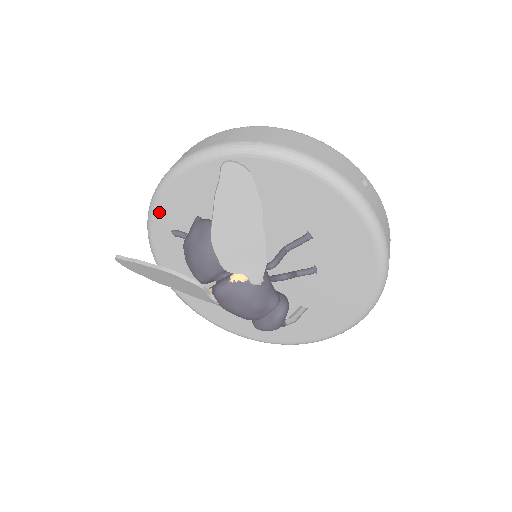
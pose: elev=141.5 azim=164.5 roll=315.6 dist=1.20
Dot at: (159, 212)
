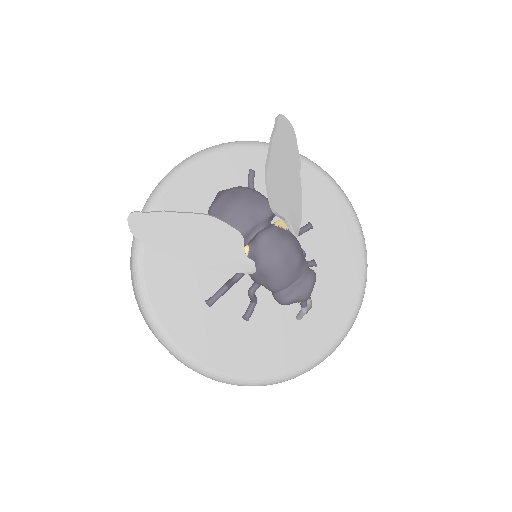
Dot at: (164, 199)
